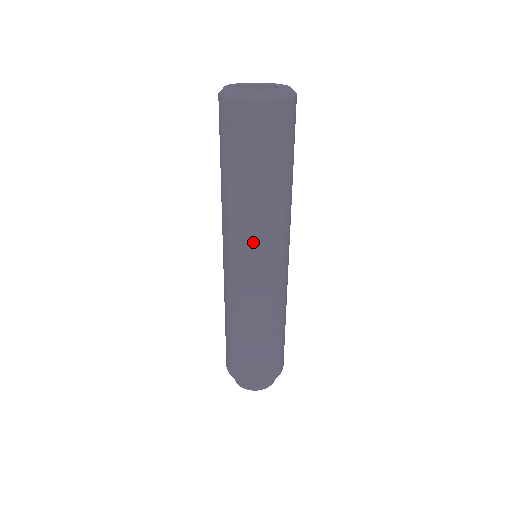
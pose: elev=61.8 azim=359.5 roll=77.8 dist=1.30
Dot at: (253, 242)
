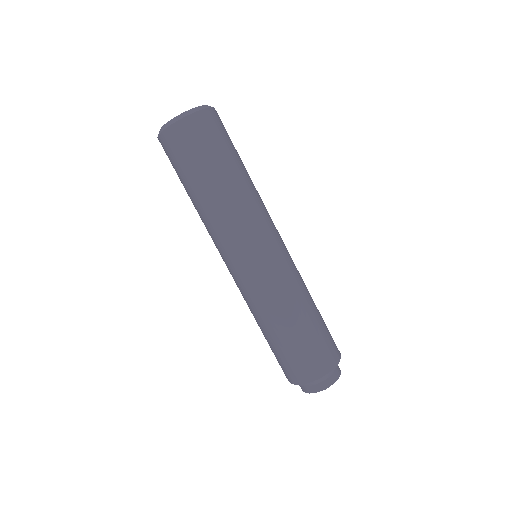
Dot at: (262, 222)
